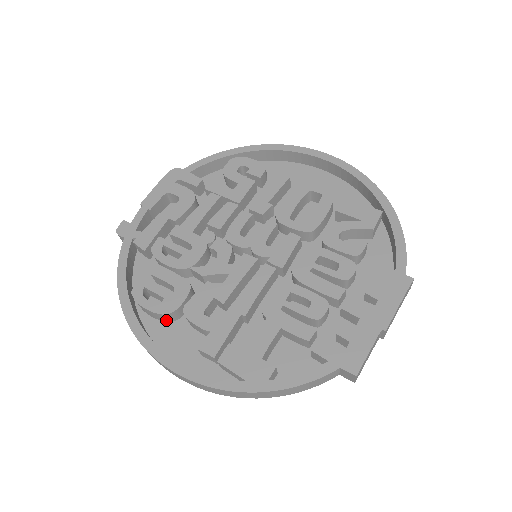
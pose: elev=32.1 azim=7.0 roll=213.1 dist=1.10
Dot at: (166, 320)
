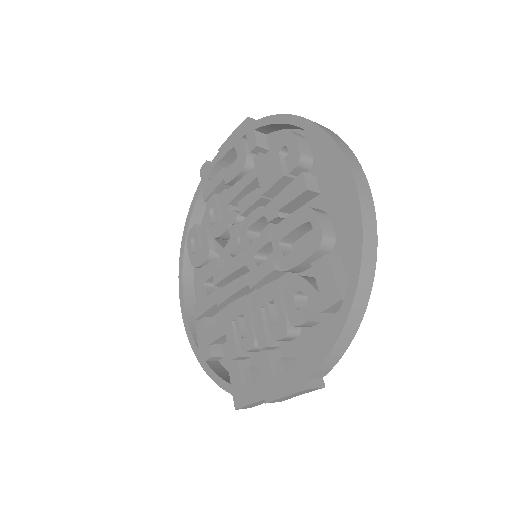
Dot at: occluded
